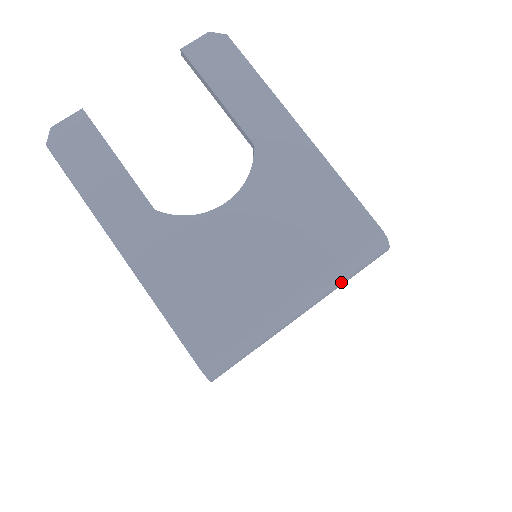
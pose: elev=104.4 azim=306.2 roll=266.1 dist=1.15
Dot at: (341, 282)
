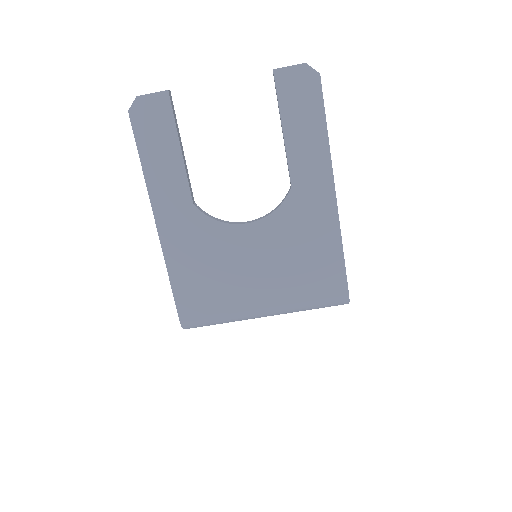
Dot at: occluded
